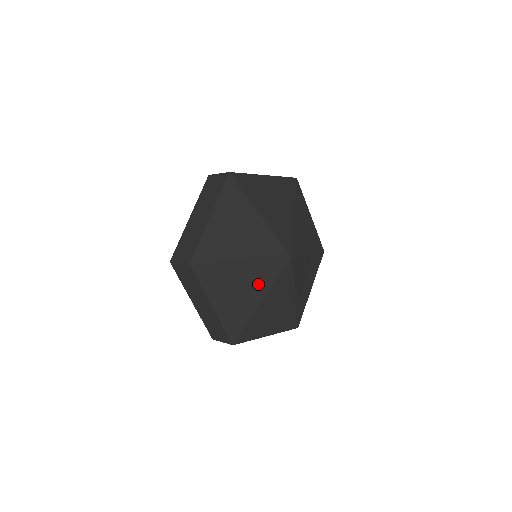
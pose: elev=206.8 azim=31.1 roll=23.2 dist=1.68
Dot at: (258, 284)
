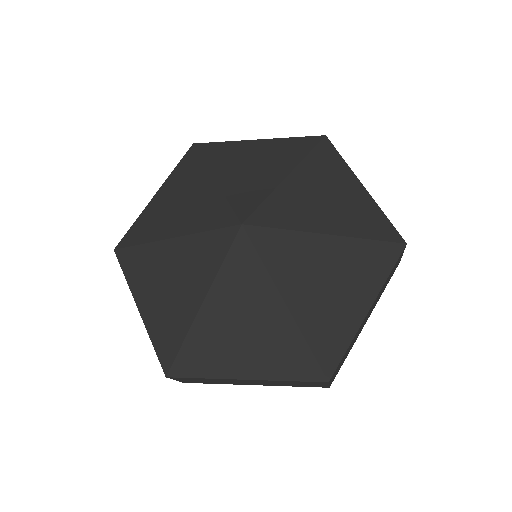
Dot at: (195, 272)
